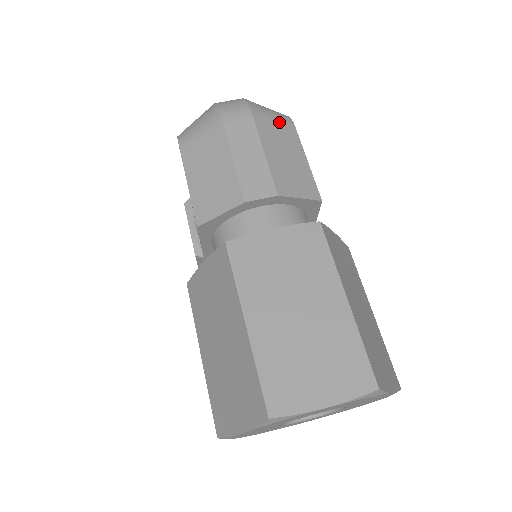
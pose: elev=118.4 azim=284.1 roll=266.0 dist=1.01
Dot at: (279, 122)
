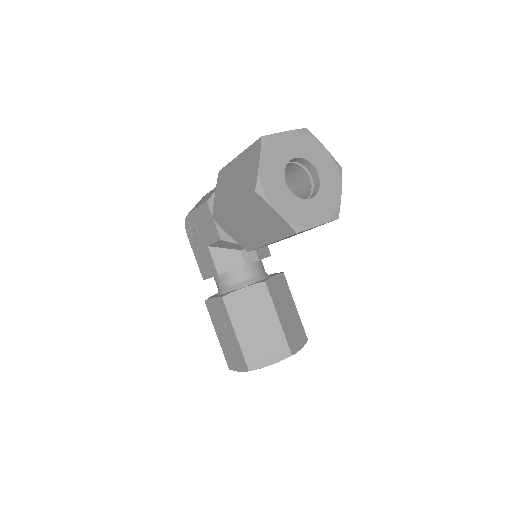
Dot at: occluded
